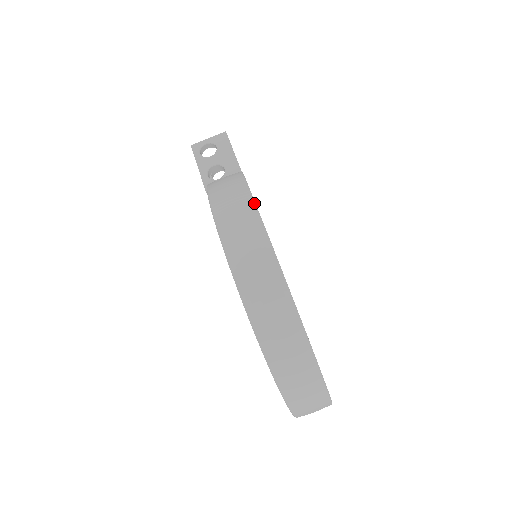
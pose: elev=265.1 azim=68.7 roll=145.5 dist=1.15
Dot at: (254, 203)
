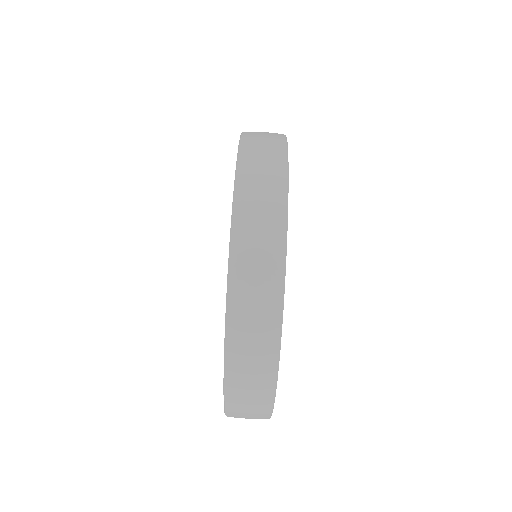
Dot at: occluded
